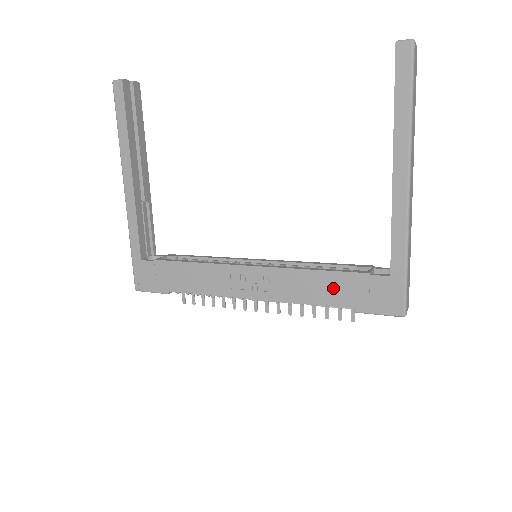
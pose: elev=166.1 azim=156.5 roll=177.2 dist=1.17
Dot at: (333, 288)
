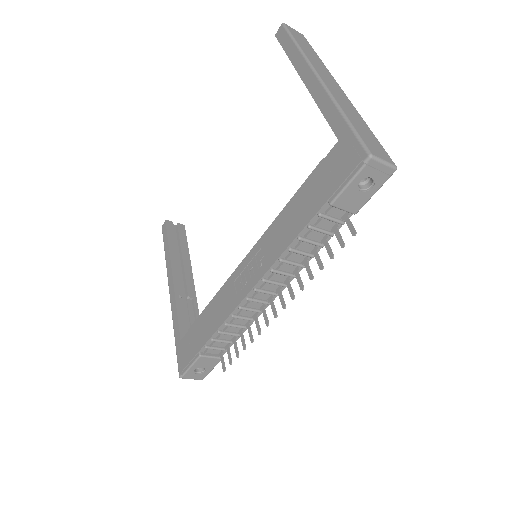
Dot at: (304, 204)
